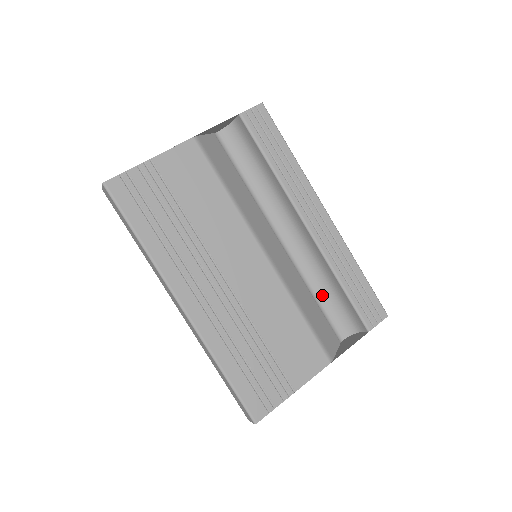
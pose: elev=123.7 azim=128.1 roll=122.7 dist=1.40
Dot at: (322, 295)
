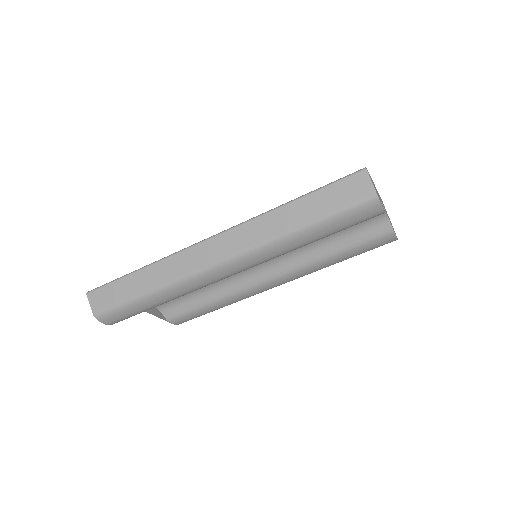
Dot at: occluded
